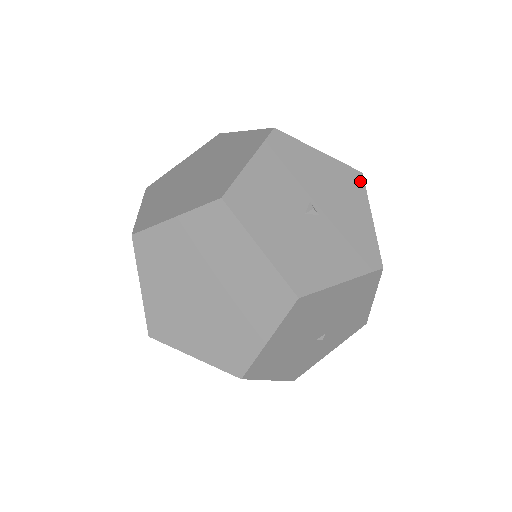
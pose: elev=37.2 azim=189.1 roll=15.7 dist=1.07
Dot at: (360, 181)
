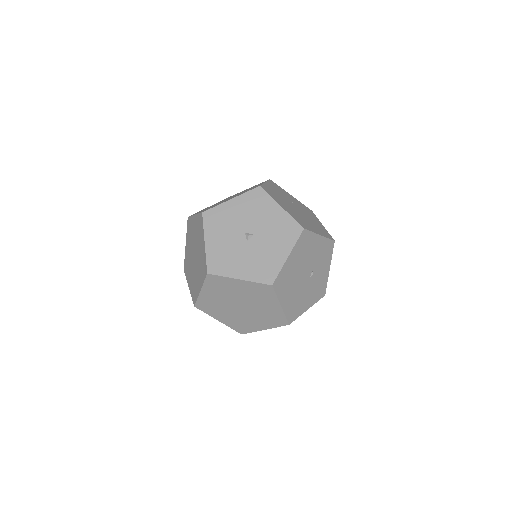
Dot at: (262, 192)
